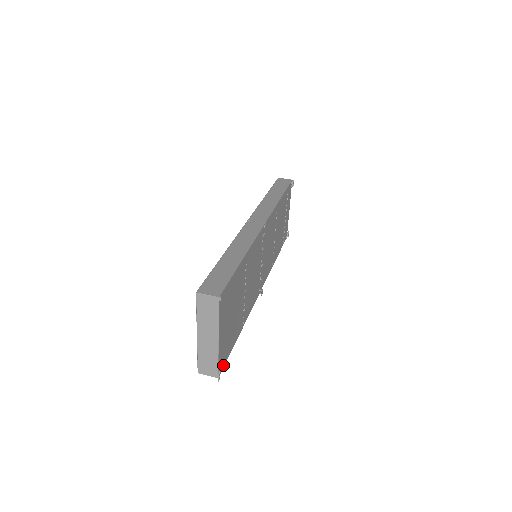
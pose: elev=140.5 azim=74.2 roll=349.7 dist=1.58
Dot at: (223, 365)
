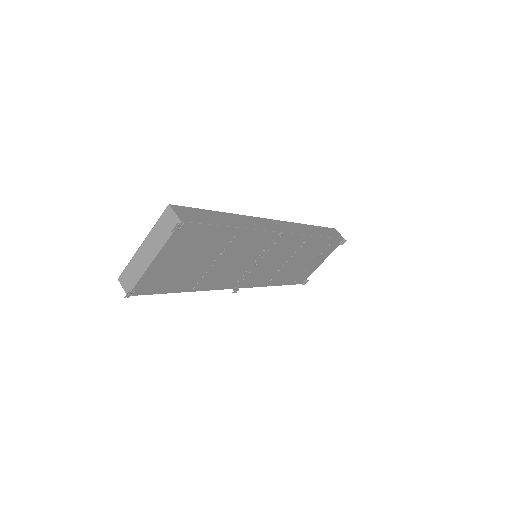
Dot at: (142, 293)
